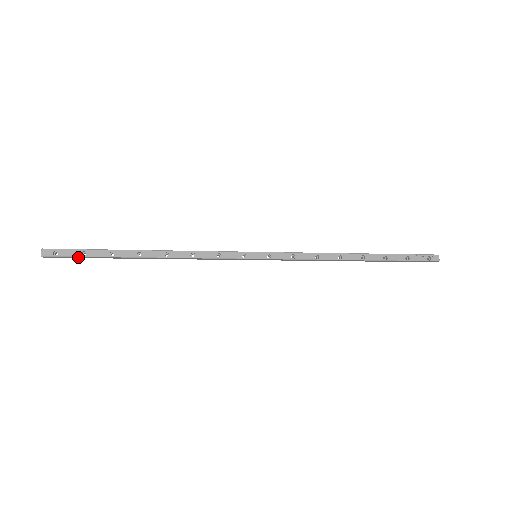
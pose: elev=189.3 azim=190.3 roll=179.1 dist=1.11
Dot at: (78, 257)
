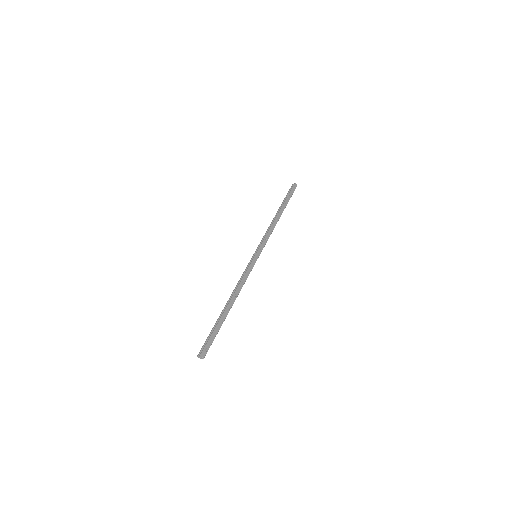
Dot at: (212, 340)
